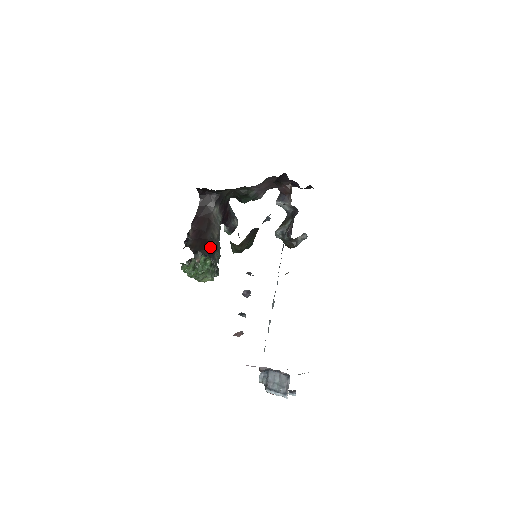
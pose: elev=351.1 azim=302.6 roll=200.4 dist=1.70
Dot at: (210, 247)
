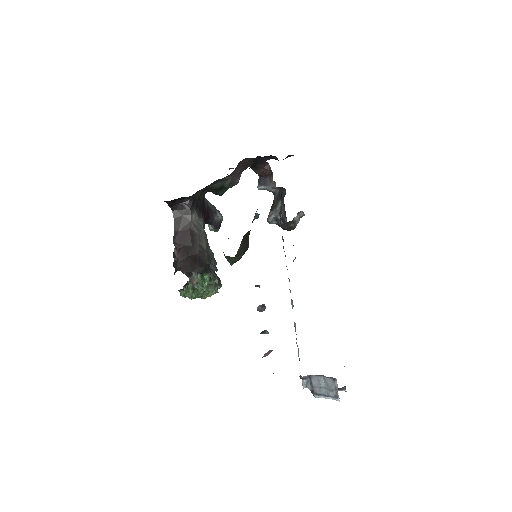
Dot at: (203, 262)
